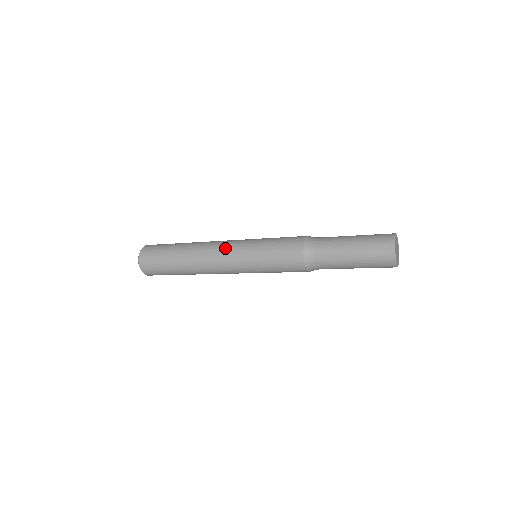
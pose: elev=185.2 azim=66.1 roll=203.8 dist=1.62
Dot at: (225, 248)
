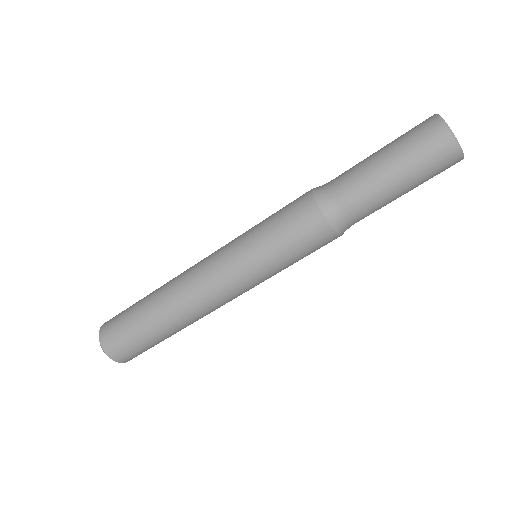
Dot at: (208, 259)
